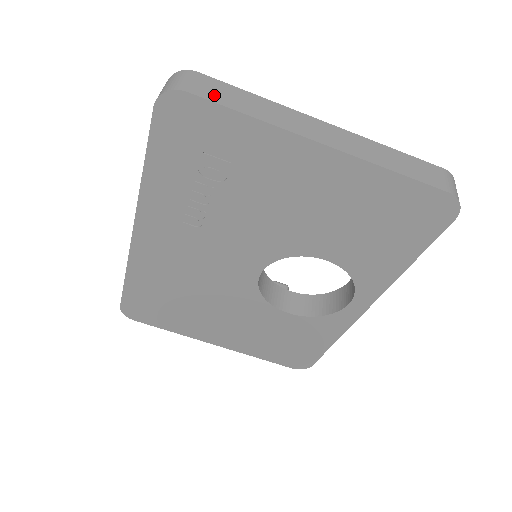
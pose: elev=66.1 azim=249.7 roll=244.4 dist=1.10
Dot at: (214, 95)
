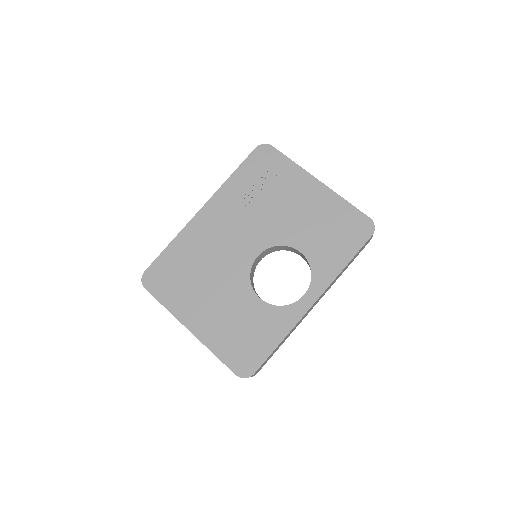
Dot at: occluded
